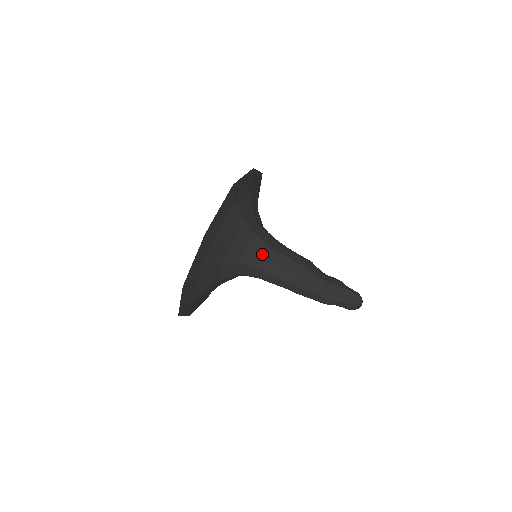
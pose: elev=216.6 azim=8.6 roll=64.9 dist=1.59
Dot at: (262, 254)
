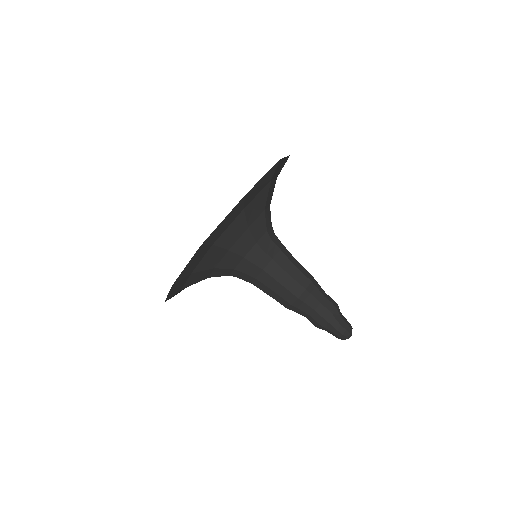
Dot at: (252, 274)
